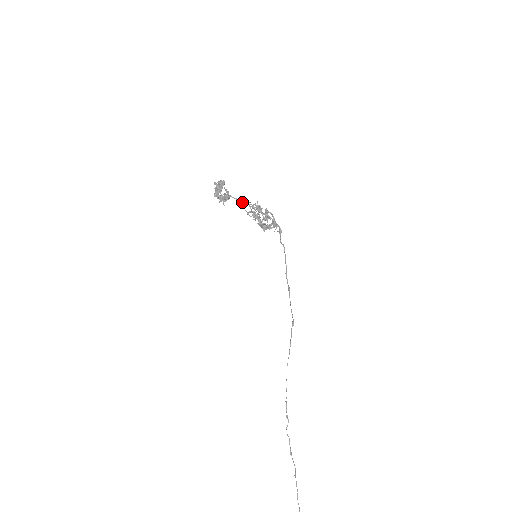
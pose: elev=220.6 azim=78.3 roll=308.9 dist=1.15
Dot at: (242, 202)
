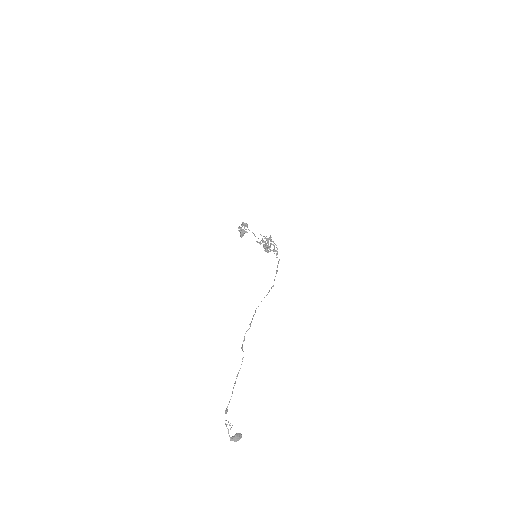
Dot at: occluded
